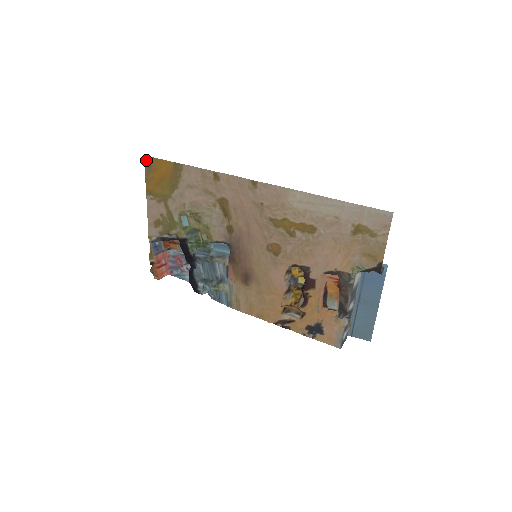
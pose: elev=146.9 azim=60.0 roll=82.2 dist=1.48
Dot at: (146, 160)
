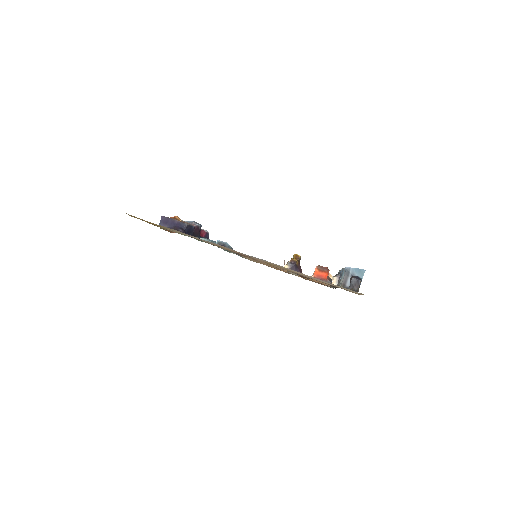
Dot at: occluded
